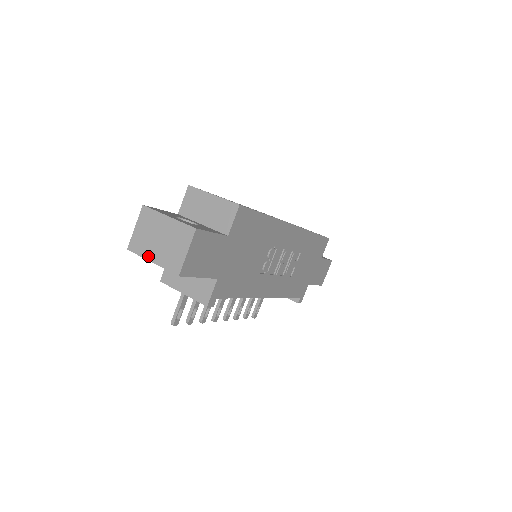
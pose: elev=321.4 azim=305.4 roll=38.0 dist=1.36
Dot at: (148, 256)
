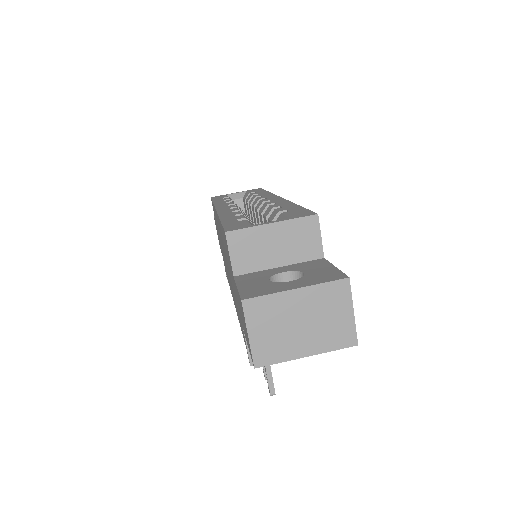
Dot at: (296, 354)
